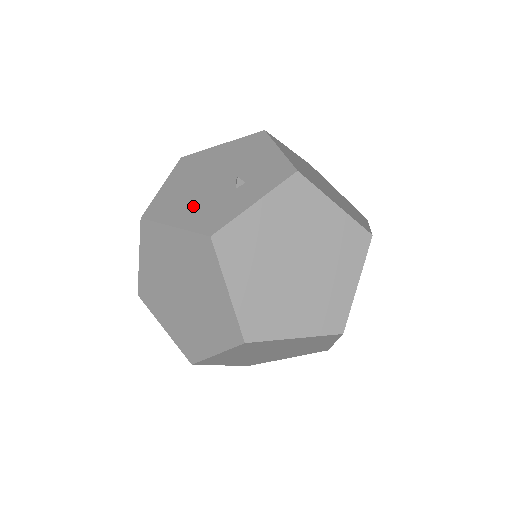
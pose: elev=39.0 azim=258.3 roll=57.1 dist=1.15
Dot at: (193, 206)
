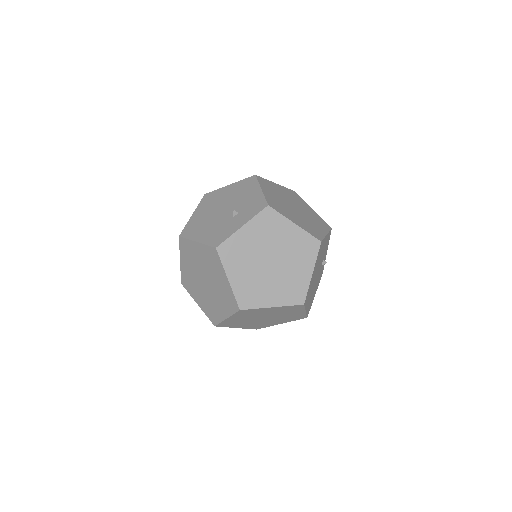
Dot at: (208, 228)
